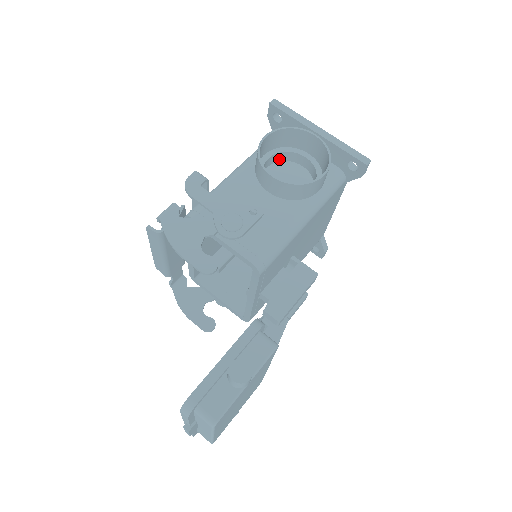
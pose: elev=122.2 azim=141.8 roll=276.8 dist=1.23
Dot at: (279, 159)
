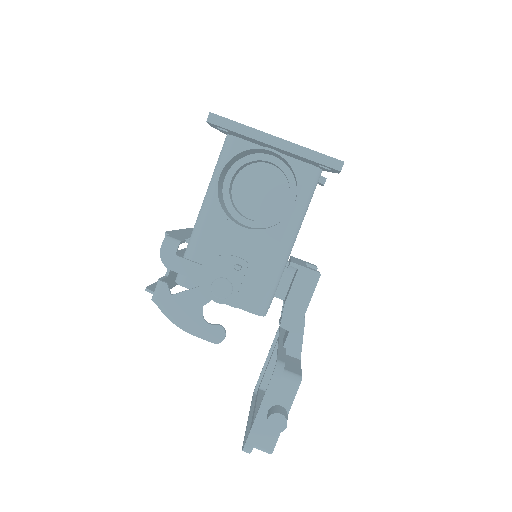
Dot at: (242, 167)
